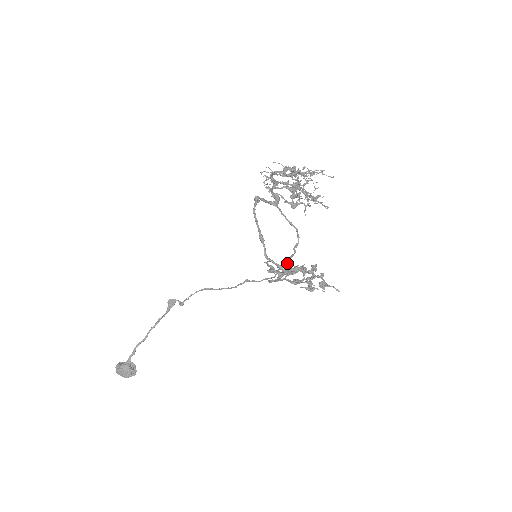
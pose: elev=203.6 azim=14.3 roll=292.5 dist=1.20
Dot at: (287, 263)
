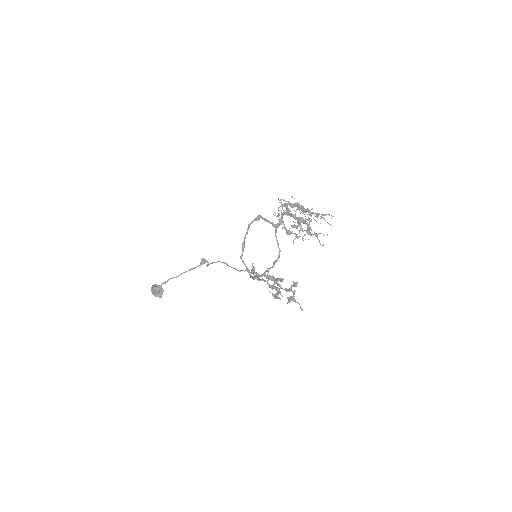
Dot at: (268, 271)
